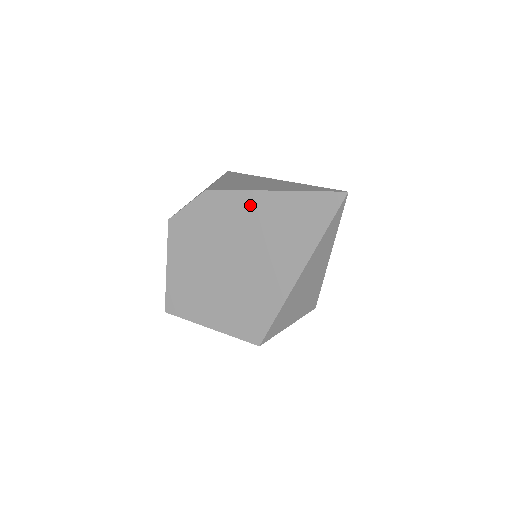
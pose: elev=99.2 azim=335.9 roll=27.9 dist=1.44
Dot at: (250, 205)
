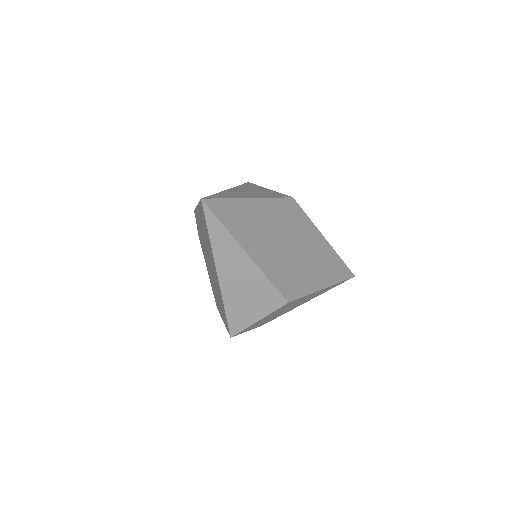
Dot at: (199, 219)
